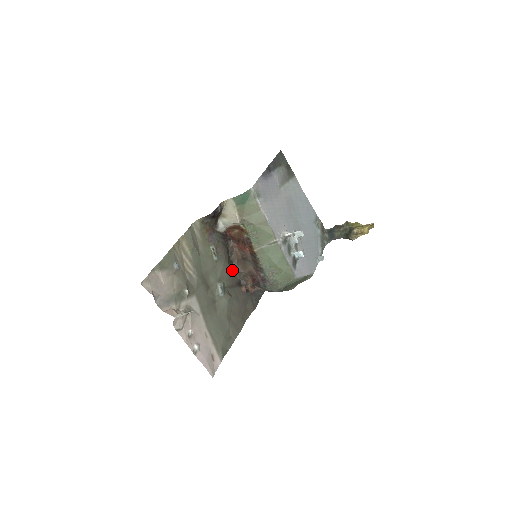
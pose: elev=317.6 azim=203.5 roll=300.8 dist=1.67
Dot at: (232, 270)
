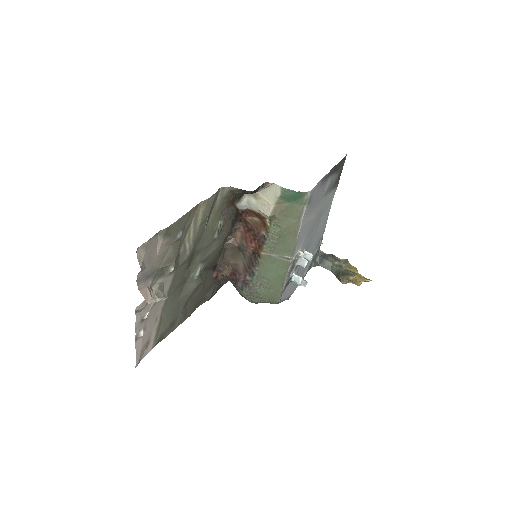
Dot at: (220, 252)
